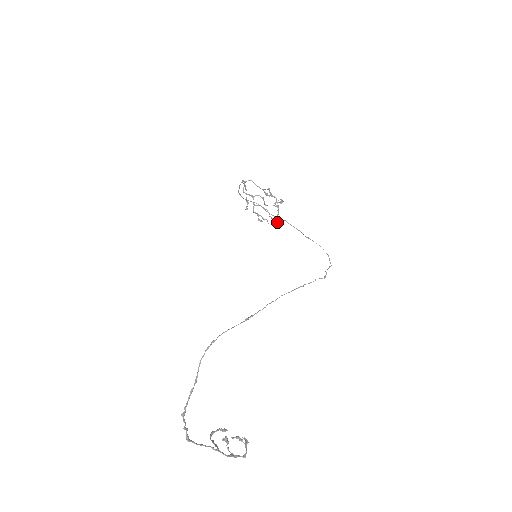
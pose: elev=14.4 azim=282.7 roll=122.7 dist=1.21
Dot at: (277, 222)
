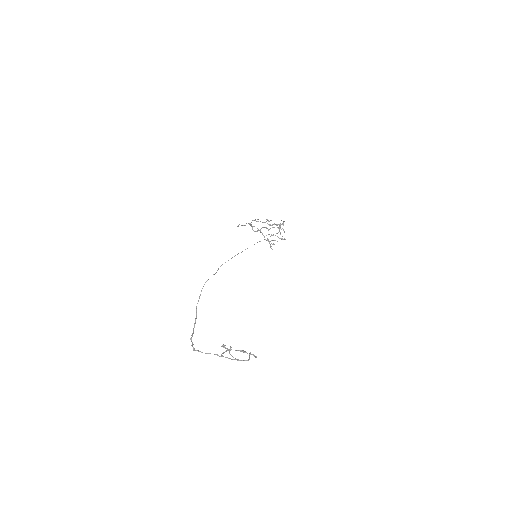
Dot at: (285, 239)
